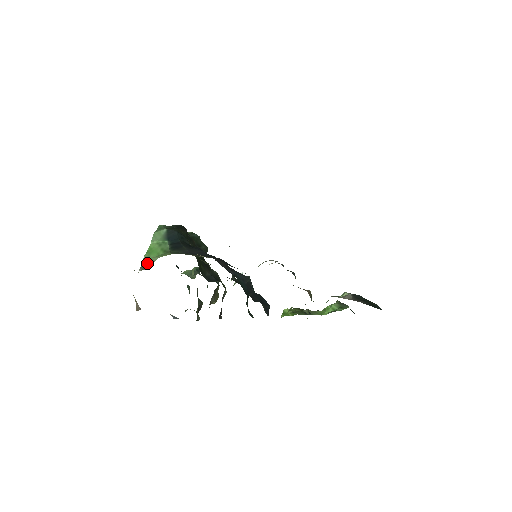
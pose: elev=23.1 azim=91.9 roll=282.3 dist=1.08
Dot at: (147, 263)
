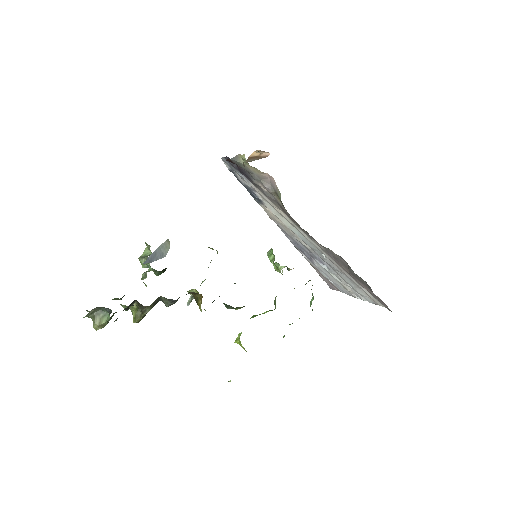
Dot at: occluded
